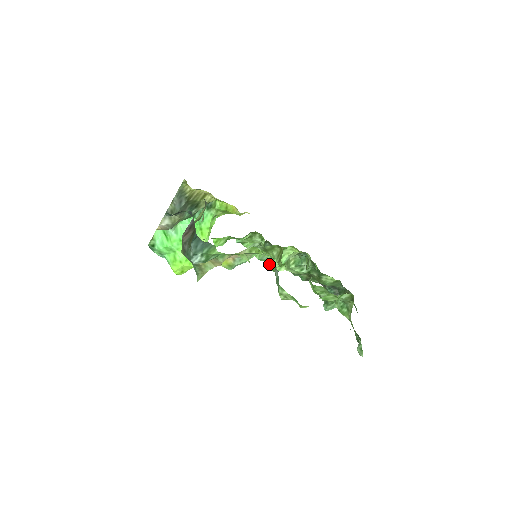
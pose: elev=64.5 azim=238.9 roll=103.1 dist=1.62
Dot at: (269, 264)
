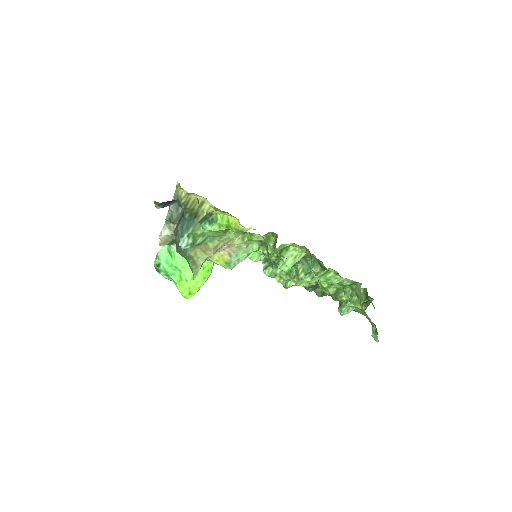
Dot at: occluded
